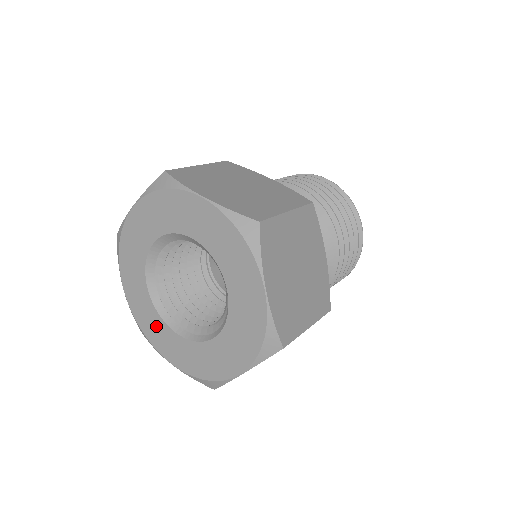
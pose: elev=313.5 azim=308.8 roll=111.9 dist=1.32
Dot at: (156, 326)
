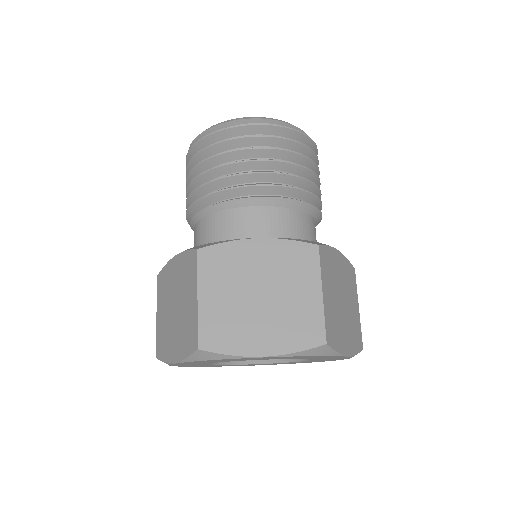
Dot at: (237, 365)
